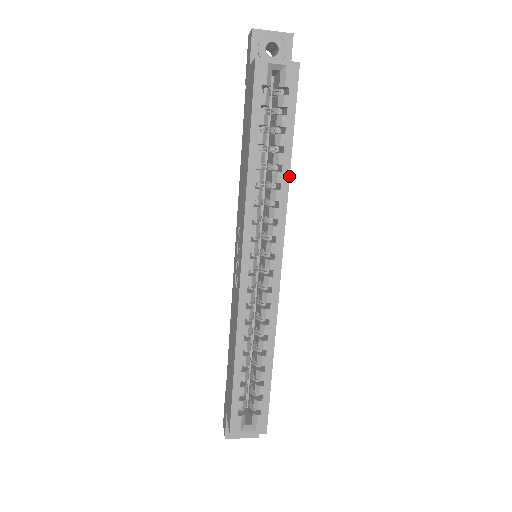
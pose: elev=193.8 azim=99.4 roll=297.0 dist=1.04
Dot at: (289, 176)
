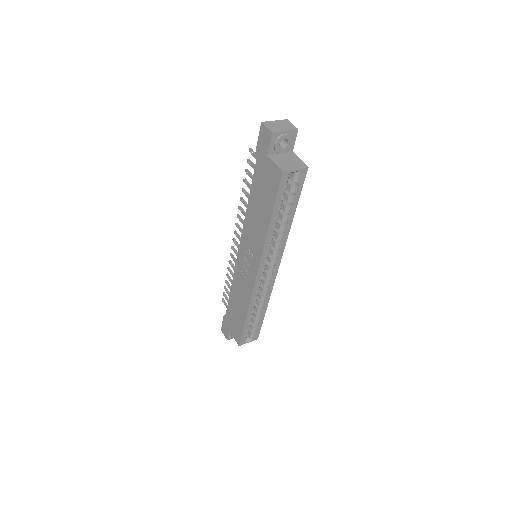
Dot at: occluded
